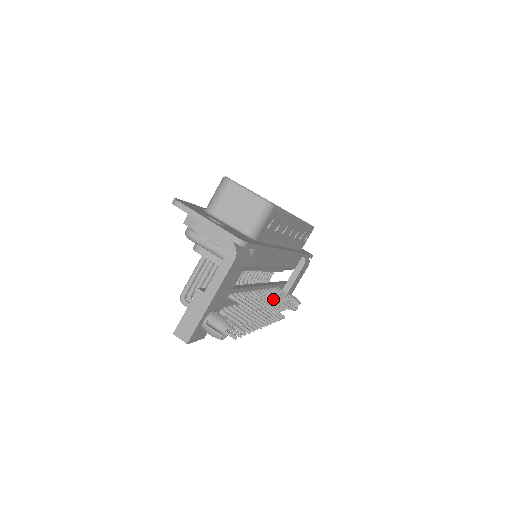
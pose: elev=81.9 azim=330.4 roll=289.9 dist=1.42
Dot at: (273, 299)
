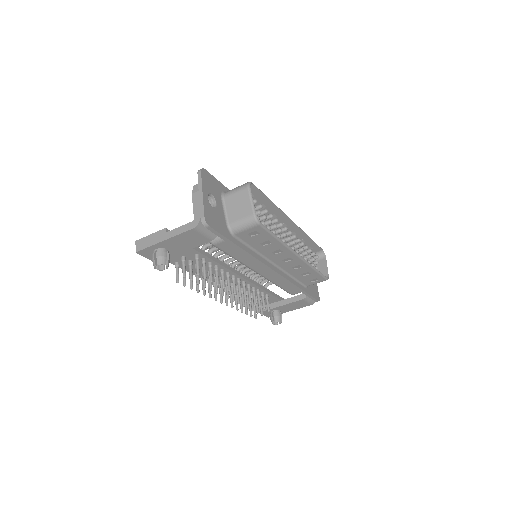
Dot at: (240, 291)
